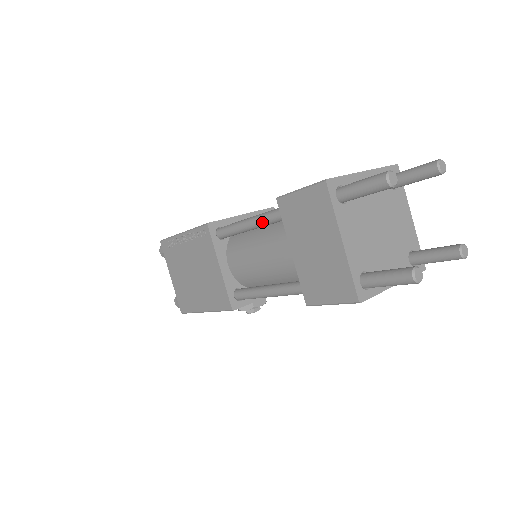
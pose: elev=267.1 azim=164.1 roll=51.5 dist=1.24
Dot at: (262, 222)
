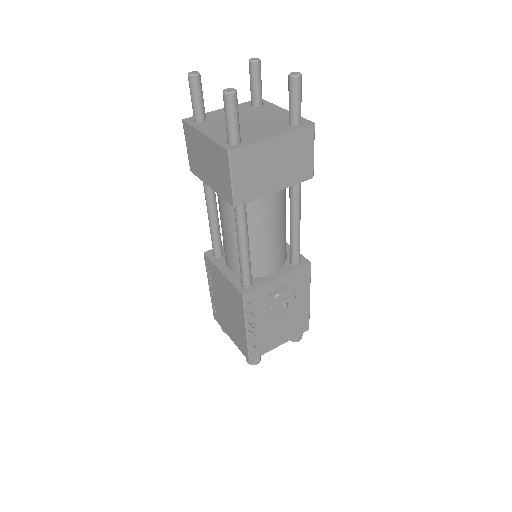
Dot at: (207, 203)
